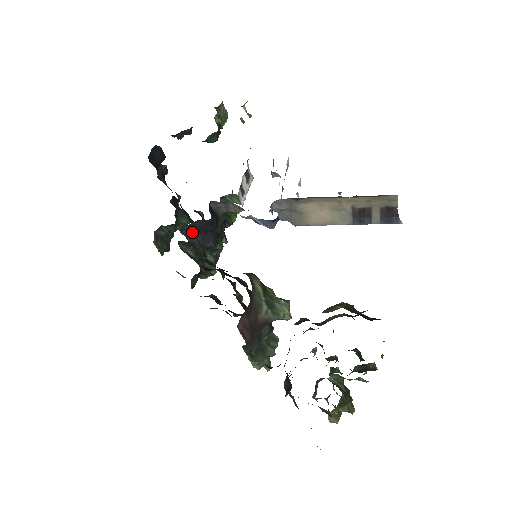
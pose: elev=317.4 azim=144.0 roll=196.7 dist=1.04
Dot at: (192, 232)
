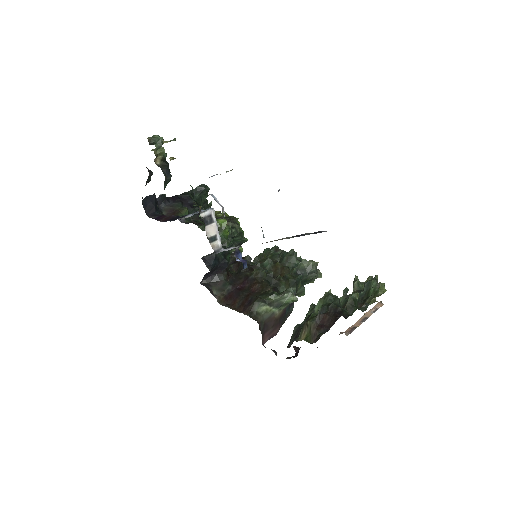
Dot at: (208, 276)
